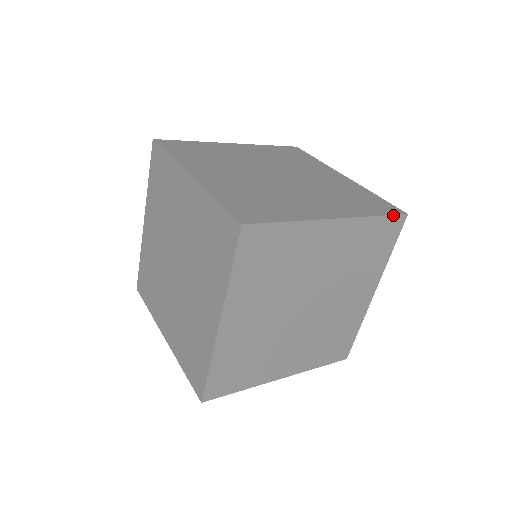
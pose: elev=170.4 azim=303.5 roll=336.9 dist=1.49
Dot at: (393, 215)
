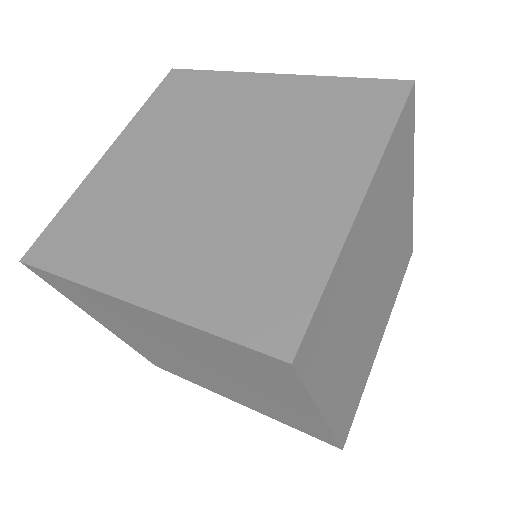
Dot at: (404, 104)
